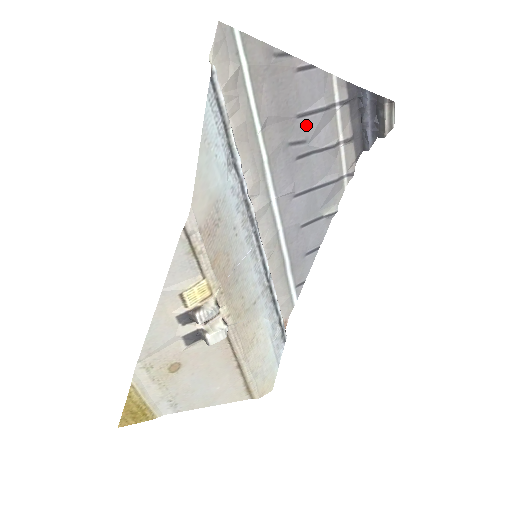
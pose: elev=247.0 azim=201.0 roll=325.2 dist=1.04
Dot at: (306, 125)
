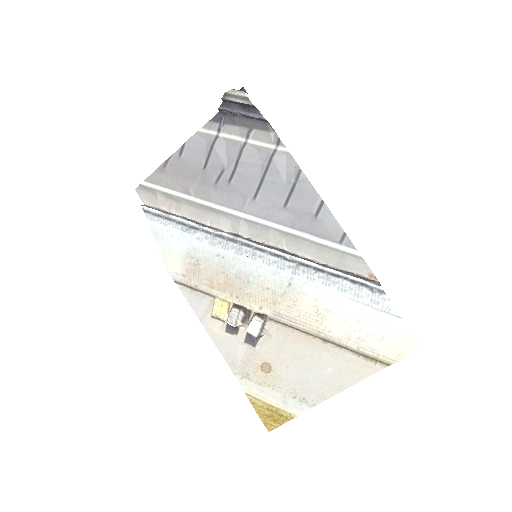
Dot at: (213, 165)
